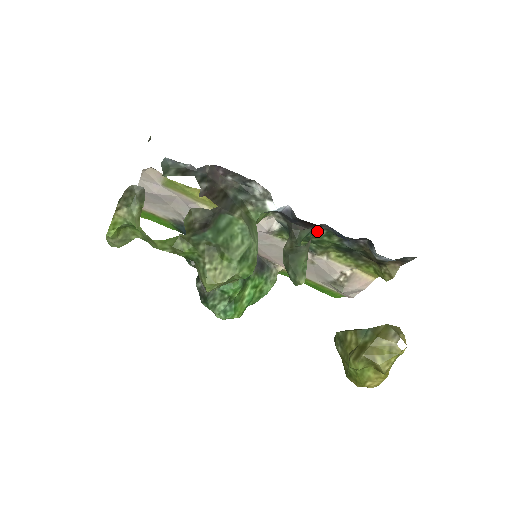
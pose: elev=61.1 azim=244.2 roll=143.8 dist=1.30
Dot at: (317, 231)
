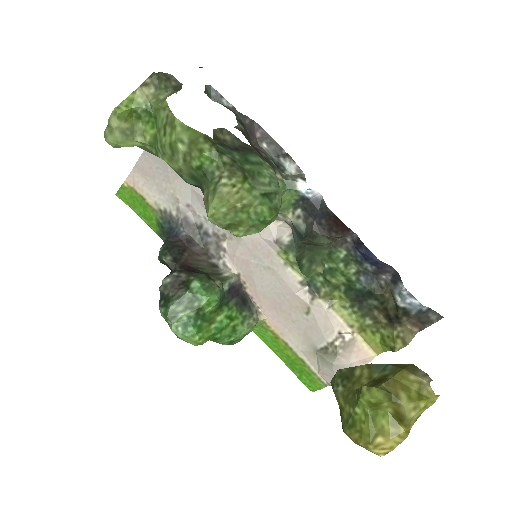
Dot at: (336, 249)
